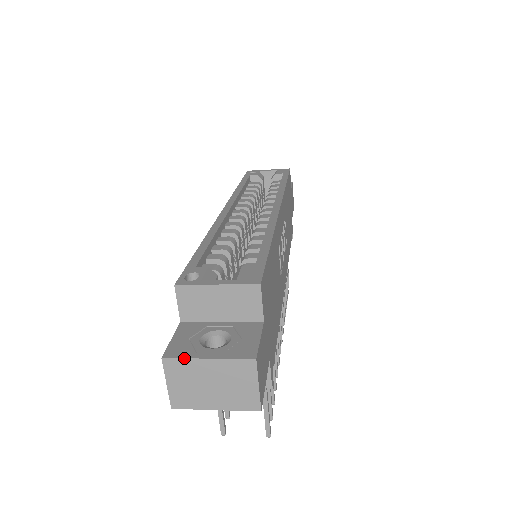
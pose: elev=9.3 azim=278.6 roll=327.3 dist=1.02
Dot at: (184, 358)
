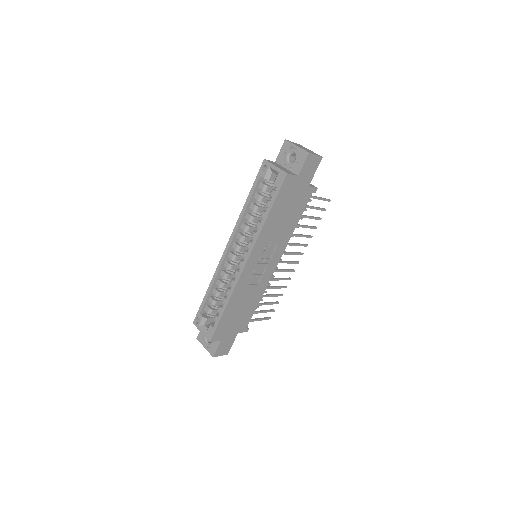
Dot at: occluded
